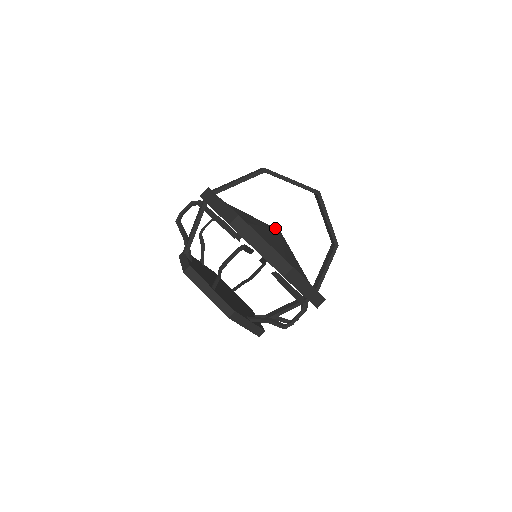
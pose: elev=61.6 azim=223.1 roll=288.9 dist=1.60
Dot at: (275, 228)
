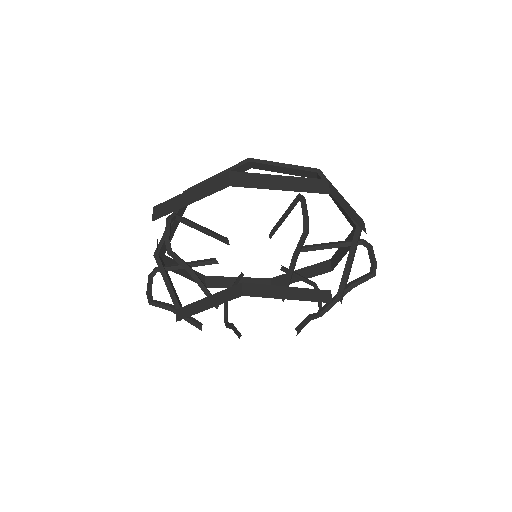
Dot at: occluded
